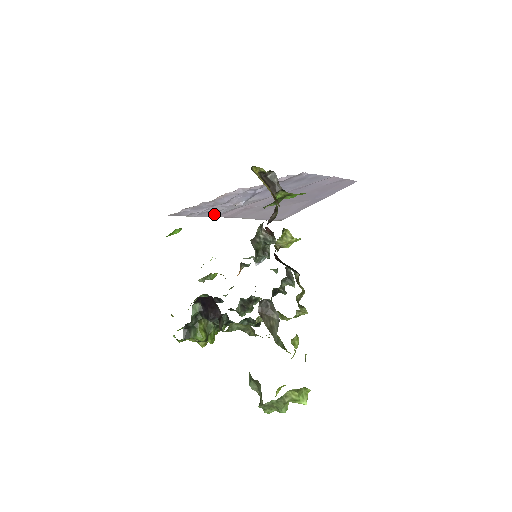
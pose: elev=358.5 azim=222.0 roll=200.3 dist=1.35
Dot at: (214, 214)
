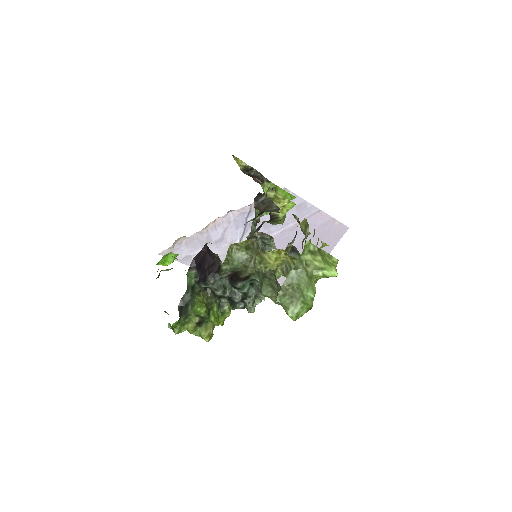
Dot at: occluded
